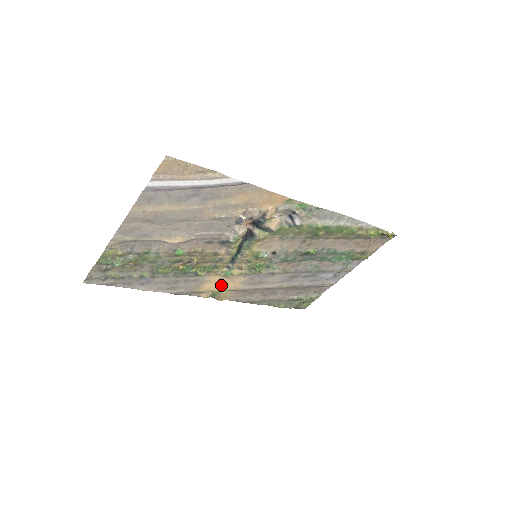
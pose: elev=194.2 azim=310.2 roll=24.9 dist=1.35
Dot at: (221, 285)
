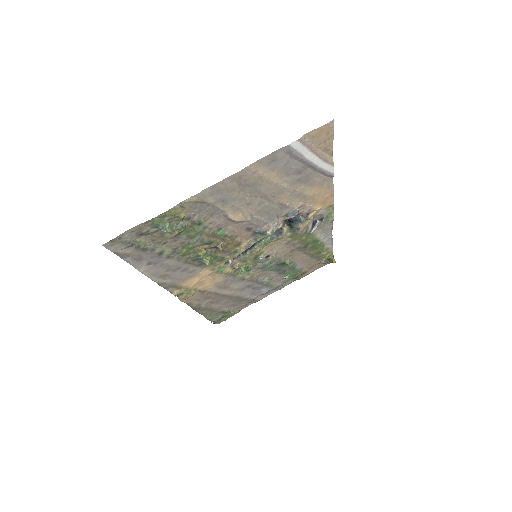
Dot at: (200, 282)
